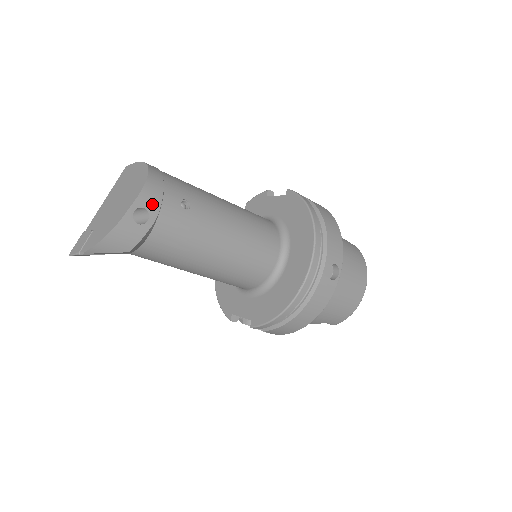
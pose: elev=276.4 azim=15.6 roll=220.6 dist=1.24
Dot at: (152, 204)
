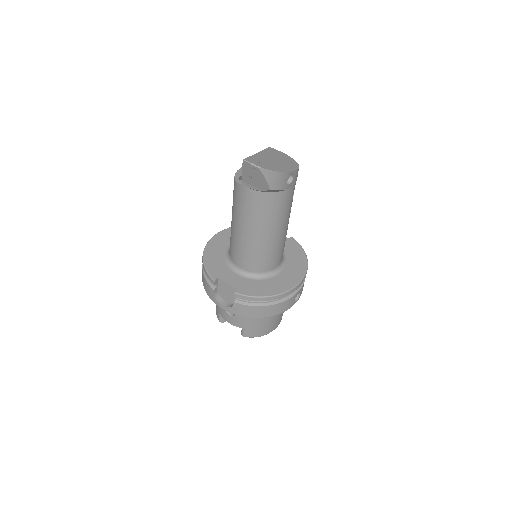
Dot at: (295, 179)
